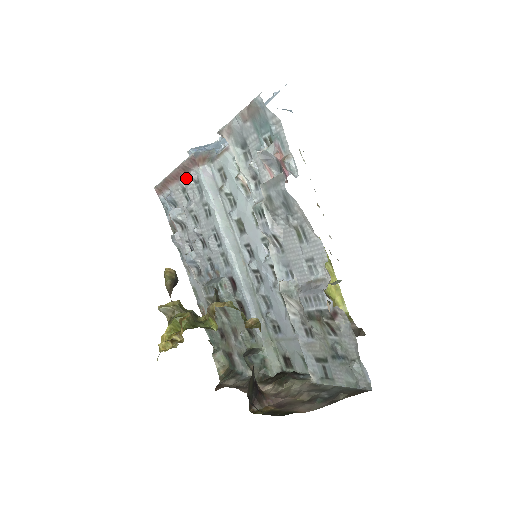
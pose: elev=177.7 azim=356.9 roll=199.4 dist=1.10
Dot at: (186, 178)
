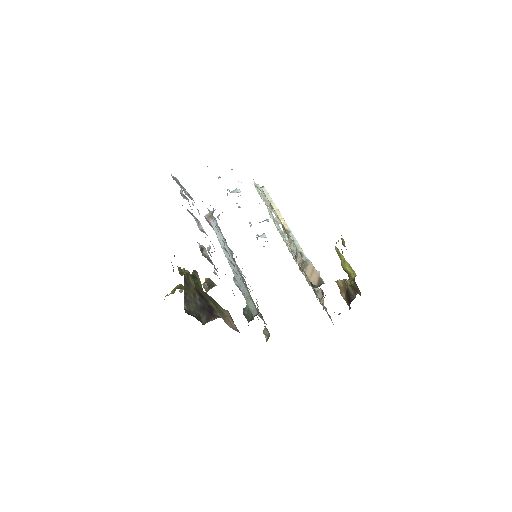
Dot at: occluded
